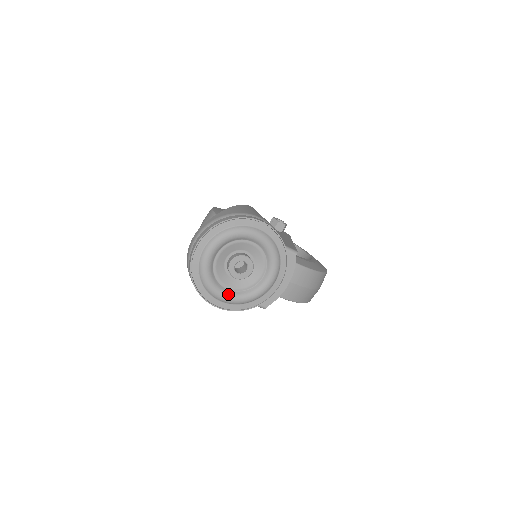
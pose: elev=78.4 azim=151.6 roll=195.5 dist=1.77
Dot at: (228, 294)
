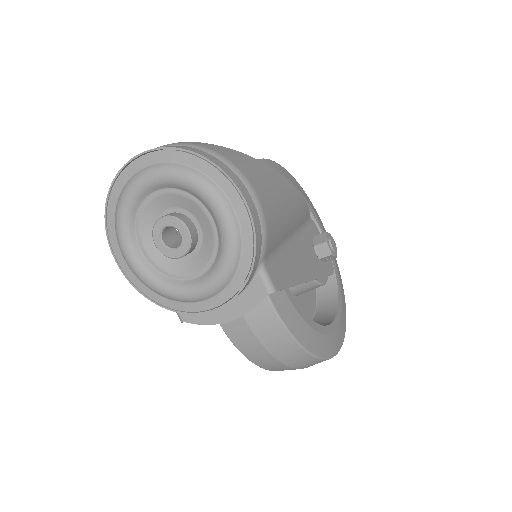
Dot at: (136, 257)
